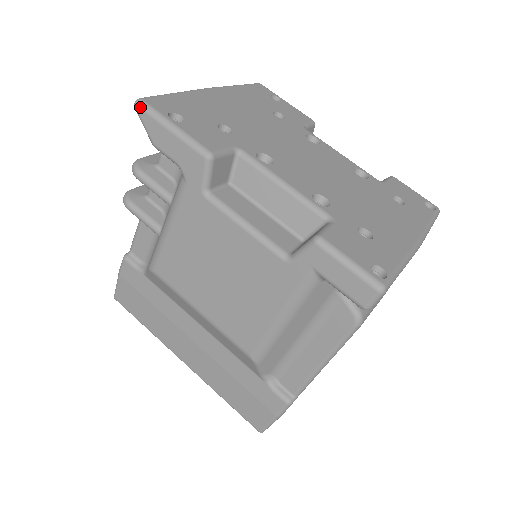
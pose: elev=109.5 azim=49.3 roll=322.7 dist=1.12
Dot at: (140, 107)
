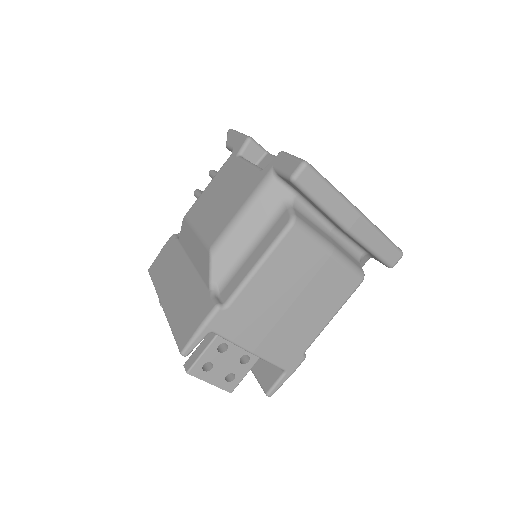
Dot at: (230, 130)
